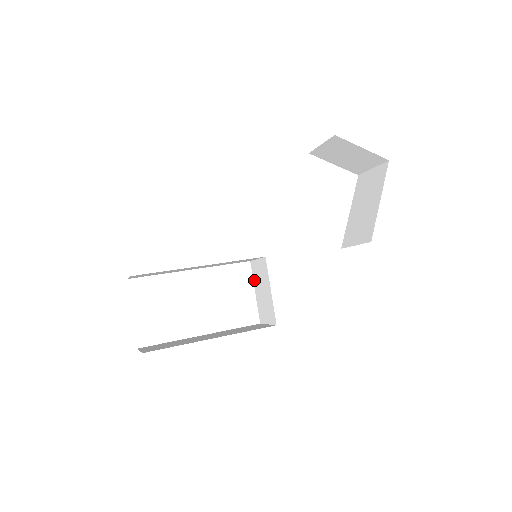
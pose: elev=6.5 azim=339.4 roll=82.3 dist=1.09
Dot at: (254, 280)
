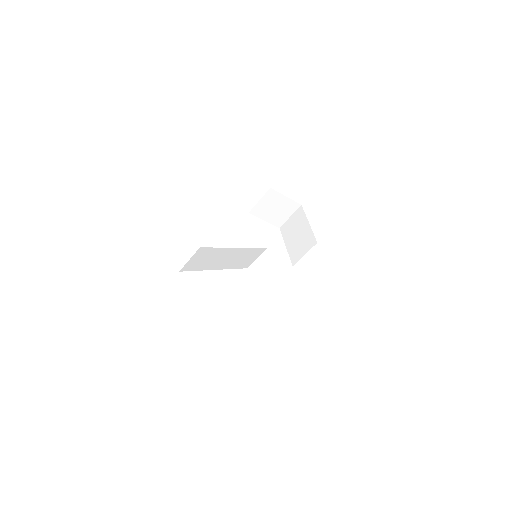
Dot at: (257, 278)
